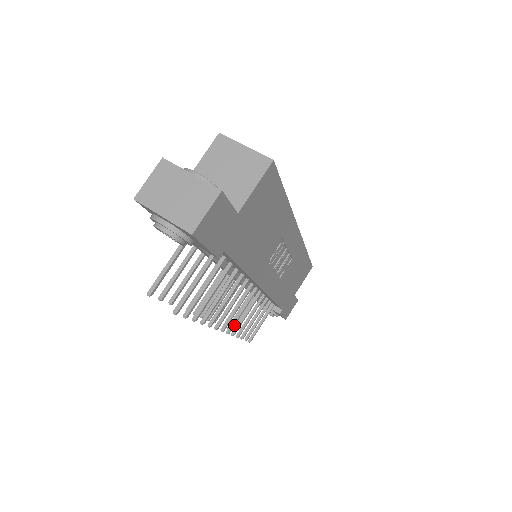
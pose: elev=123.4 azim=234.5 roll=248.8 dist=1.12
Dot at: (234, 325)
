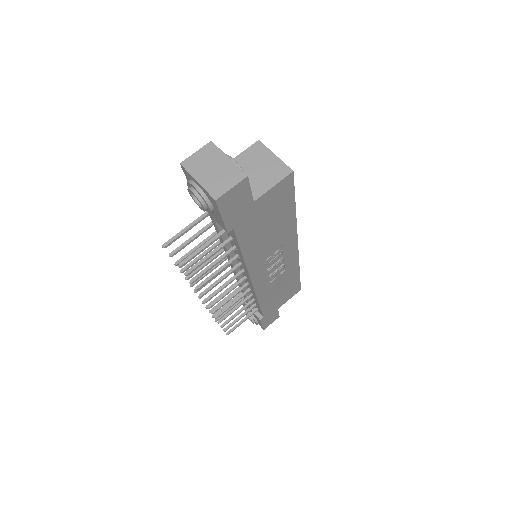
Dot at: occluded
